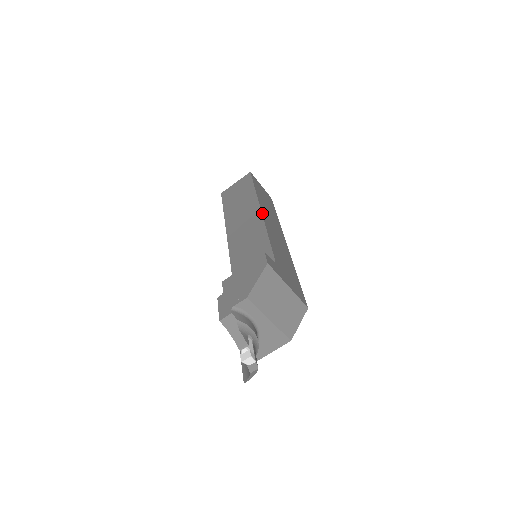
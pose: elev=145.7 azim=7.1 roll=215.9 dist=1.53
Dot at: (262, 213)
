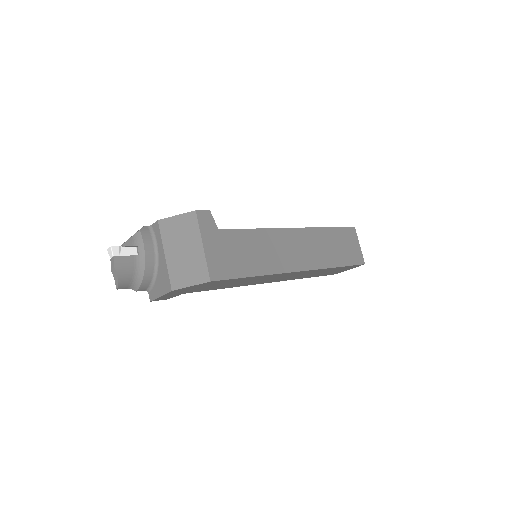
Dot at: (291, 228)
